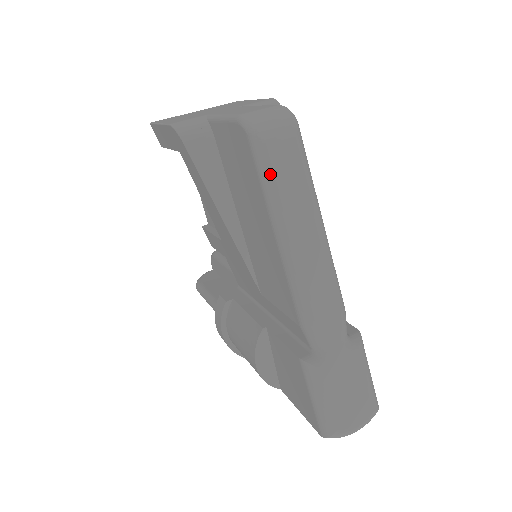
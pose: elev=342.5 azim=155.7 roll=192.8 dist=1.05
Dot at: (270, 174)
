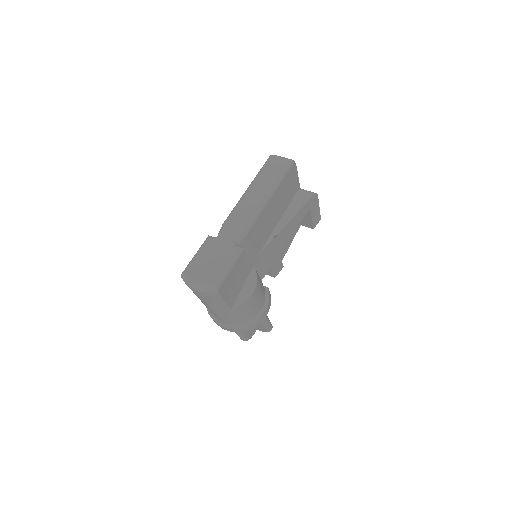
Dot at: (263, 167)
